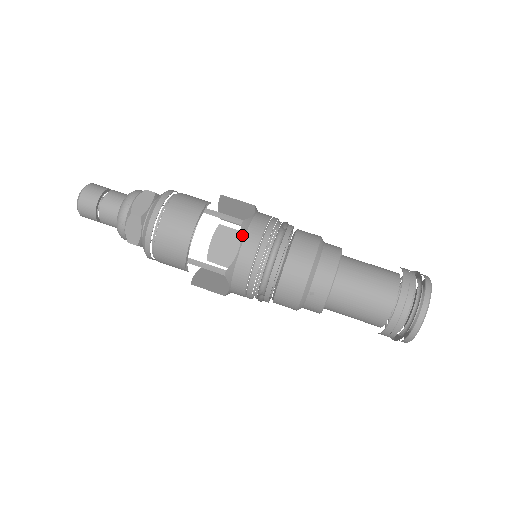
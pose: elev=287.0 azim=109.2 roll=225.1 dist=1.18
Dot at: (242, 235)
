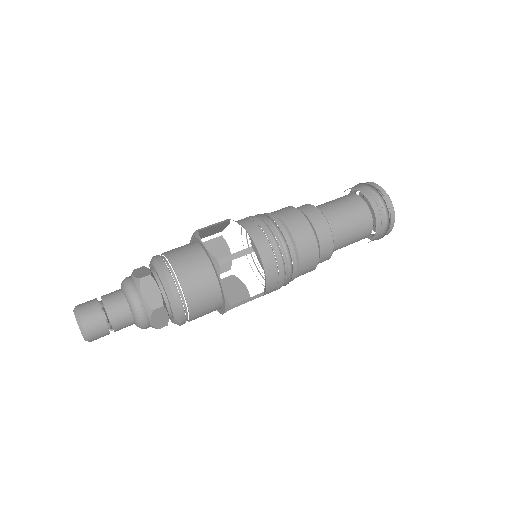
Dot at: occluded
